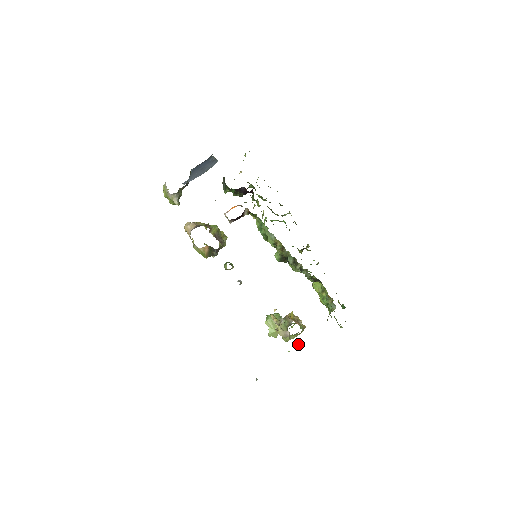
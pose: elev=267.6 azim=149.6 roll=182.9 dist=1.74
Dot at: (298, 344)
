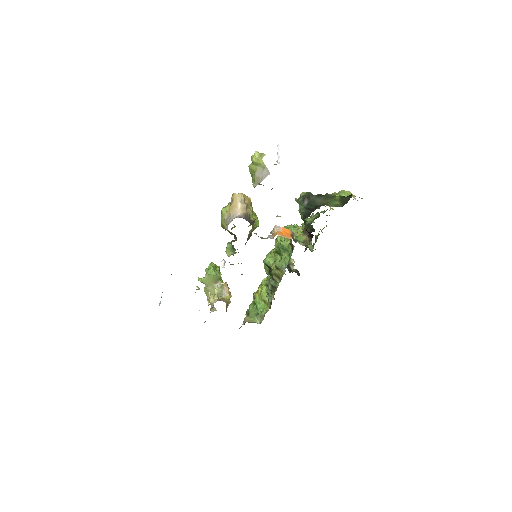
Dot at: occluded
